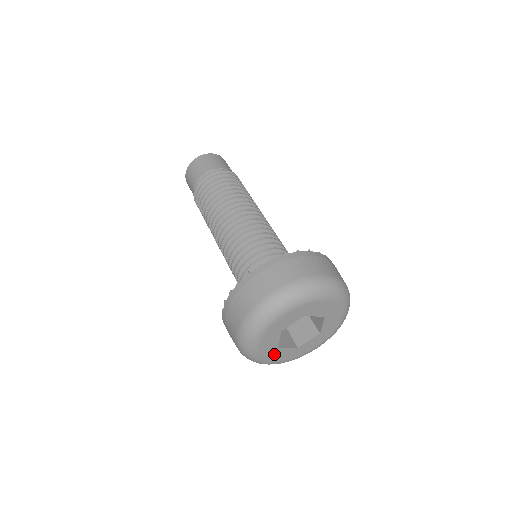
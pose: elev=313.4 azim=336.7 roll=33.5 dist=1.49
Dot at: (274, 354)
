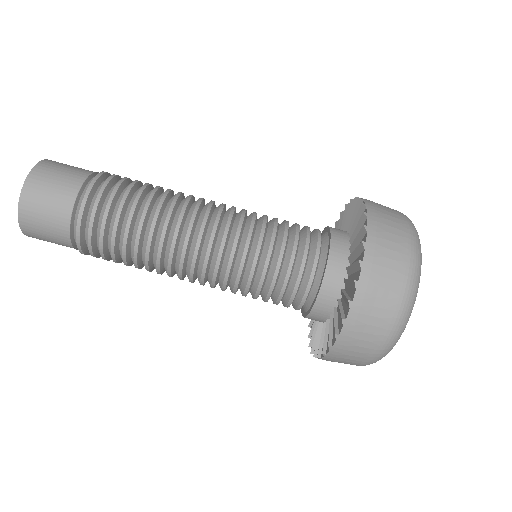
Dot at: occluded
